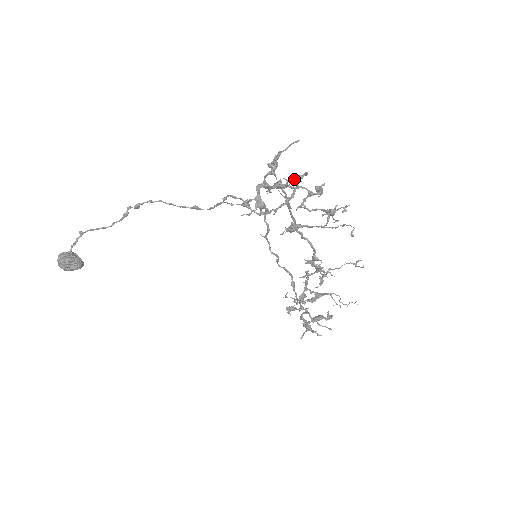
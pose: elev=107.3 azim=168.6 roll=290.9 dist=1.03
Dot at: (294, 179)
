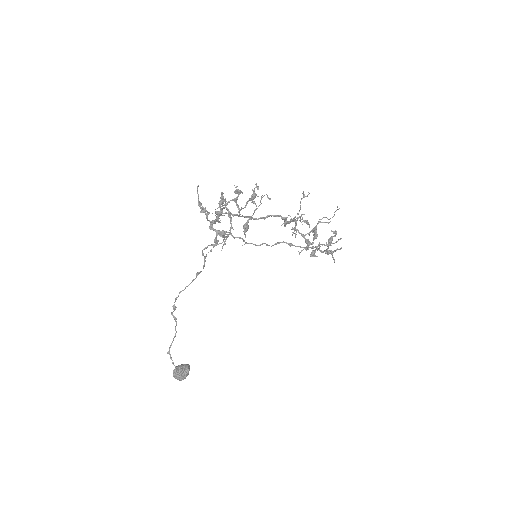
Dot at: (221, 202)
